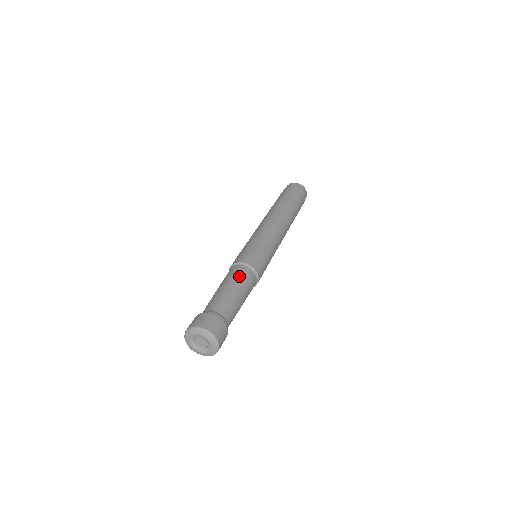
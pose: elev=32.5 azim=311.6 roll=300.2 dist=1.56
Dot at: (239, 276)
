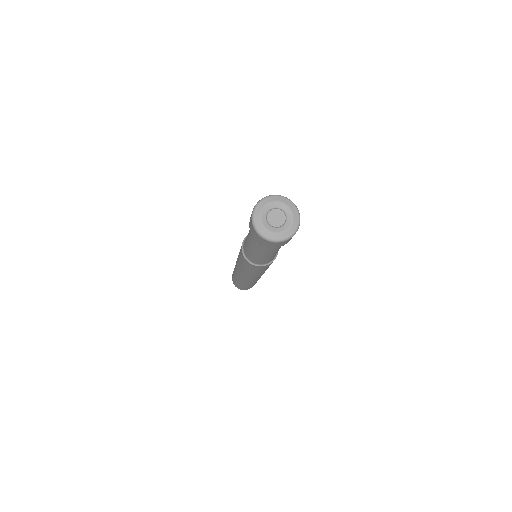
Dot at: occluded
